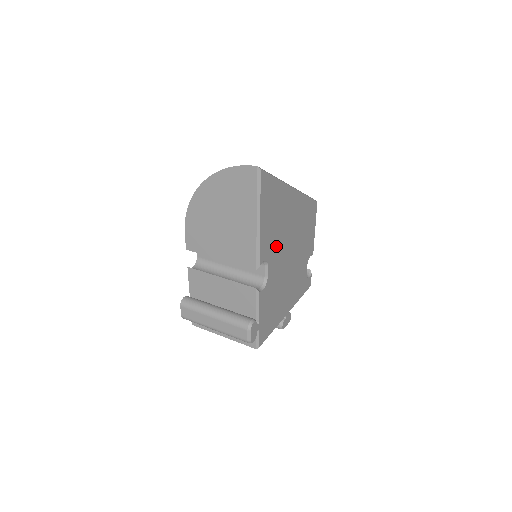
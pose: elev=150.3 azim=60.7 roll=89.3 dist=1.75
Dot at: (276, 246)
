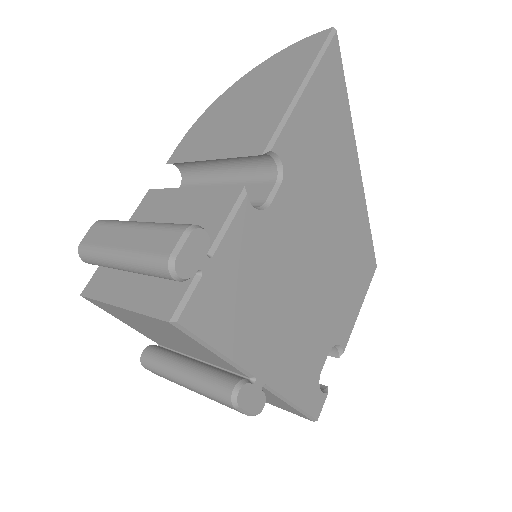
Dot at: (305, 185)
